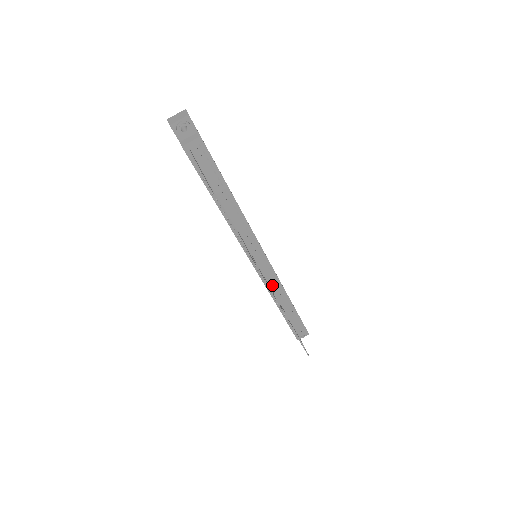
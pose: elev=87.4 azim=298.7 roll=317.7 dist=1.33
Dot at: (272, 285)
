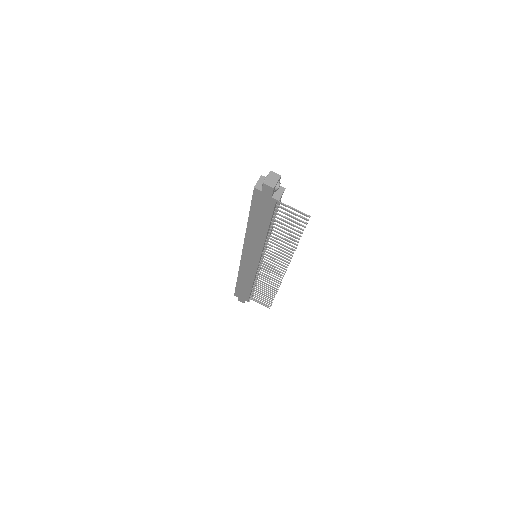
Dot at: occluded
